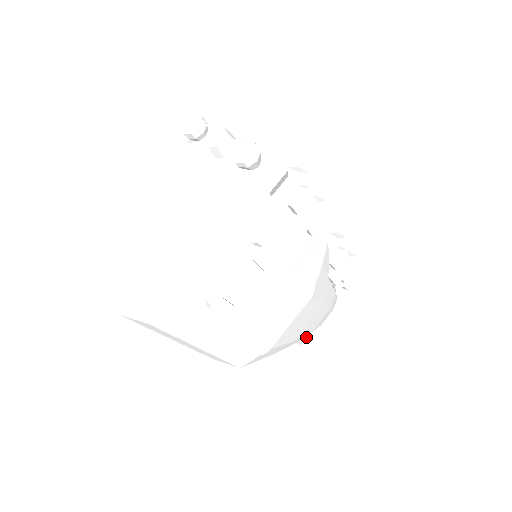
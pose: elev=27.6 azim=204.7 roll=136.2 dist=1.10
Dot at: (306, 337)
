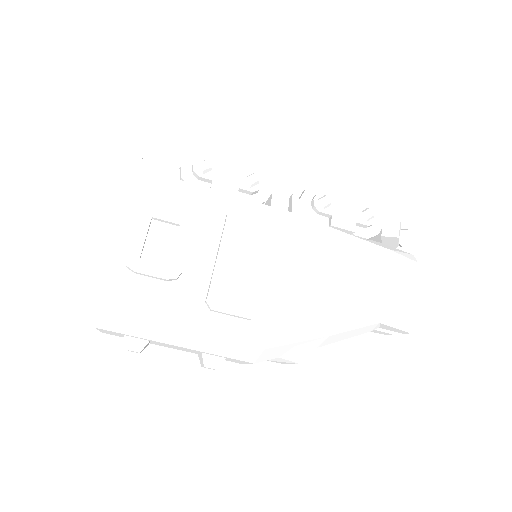
Dot at: (408, 320)
